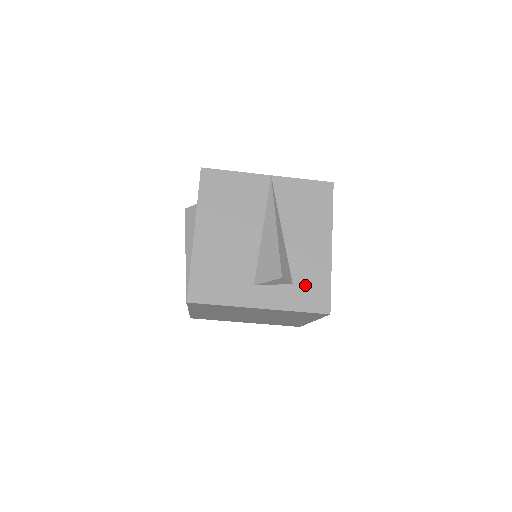
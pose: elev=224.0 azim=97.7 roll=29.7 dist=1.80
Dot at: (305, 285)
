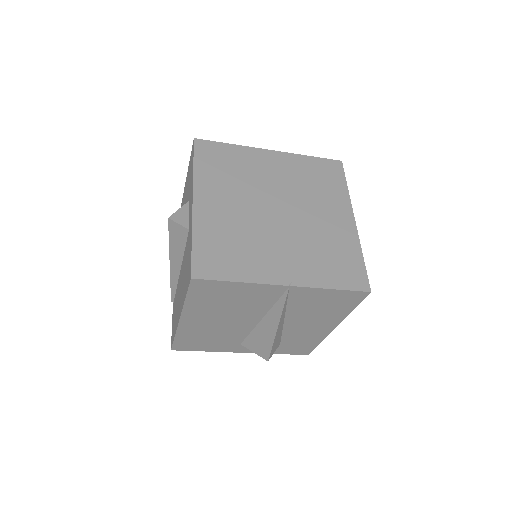
Dot at: (292, 345)
